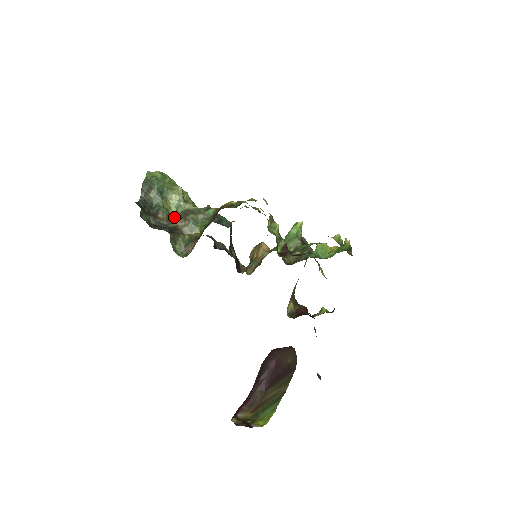
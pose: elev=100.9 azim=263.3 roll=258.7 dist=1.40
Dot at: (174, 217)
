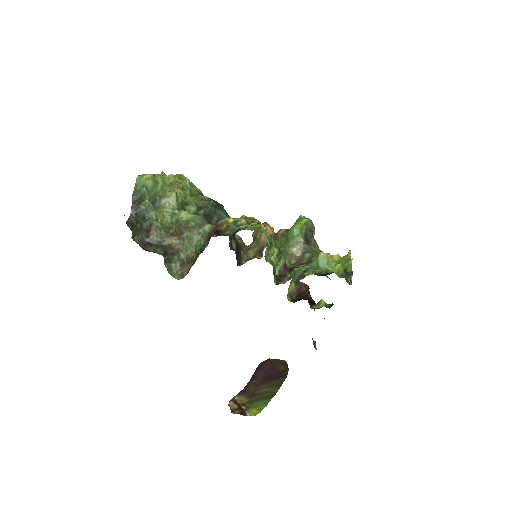
Dot at: (168, 231)
